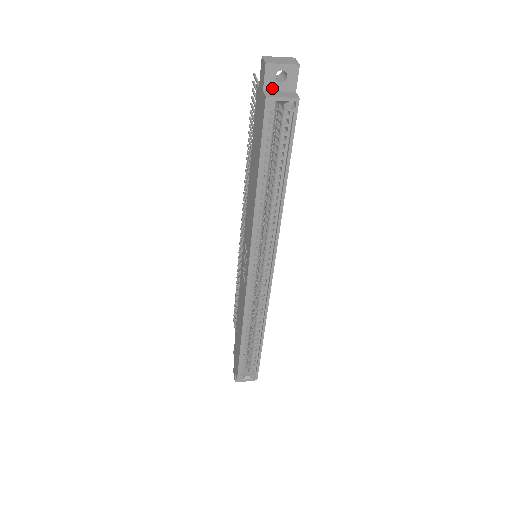
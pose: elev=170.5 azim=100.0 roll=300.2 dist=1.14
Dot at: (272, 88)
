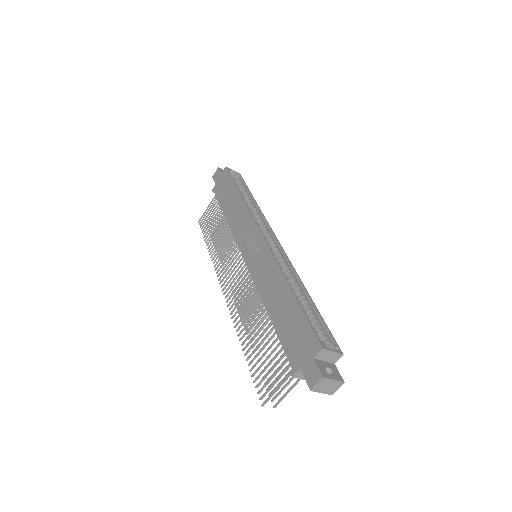
Dot at: occluded
